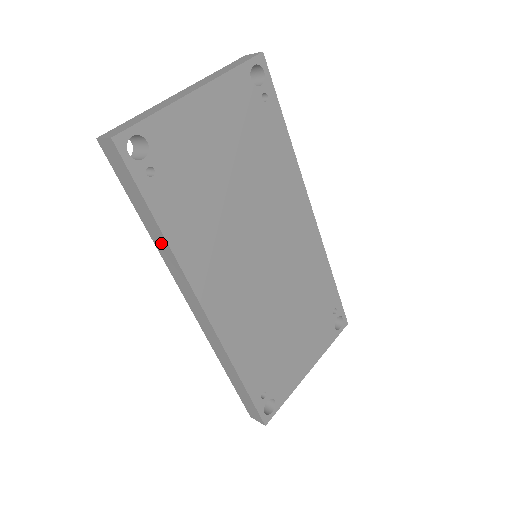
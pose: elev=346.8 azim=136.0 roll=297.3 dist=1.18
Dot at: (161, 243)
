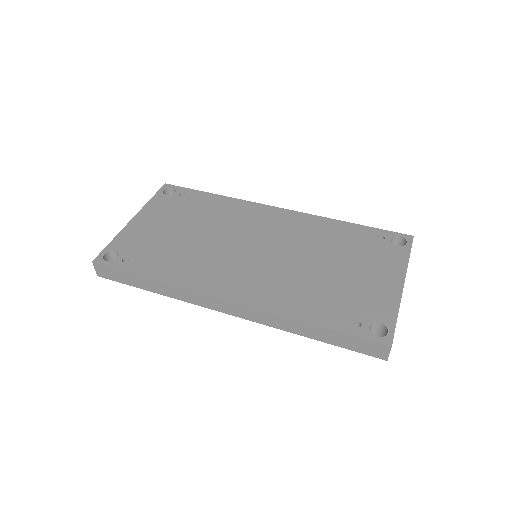
Dot at: (164, 289)
